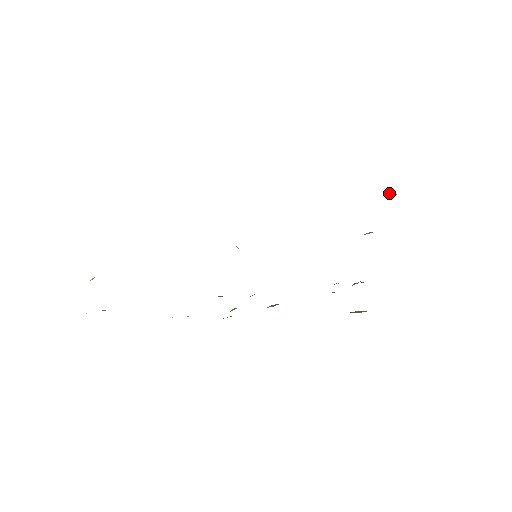
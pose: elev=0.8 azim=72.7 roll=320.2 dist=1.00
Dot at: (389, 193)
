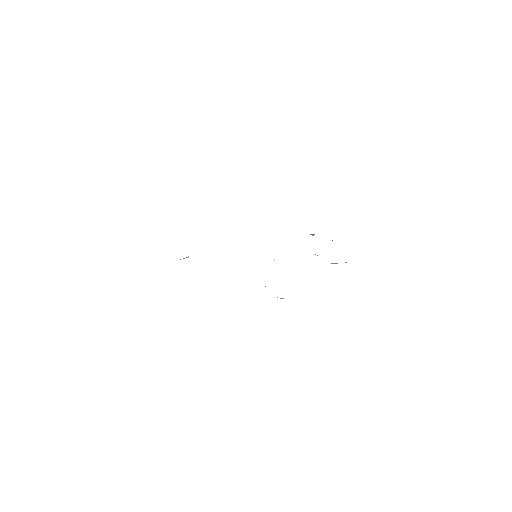
Dot at: occluded
